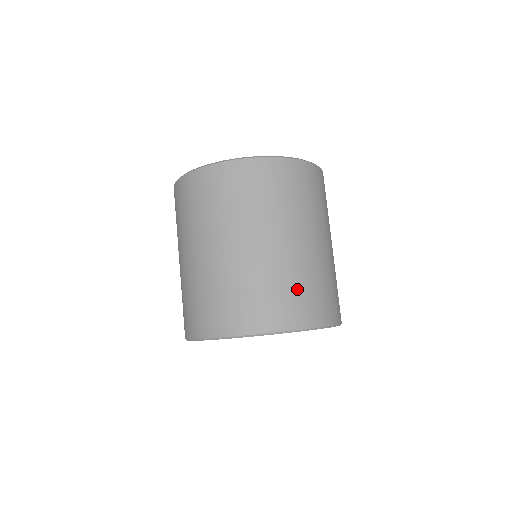
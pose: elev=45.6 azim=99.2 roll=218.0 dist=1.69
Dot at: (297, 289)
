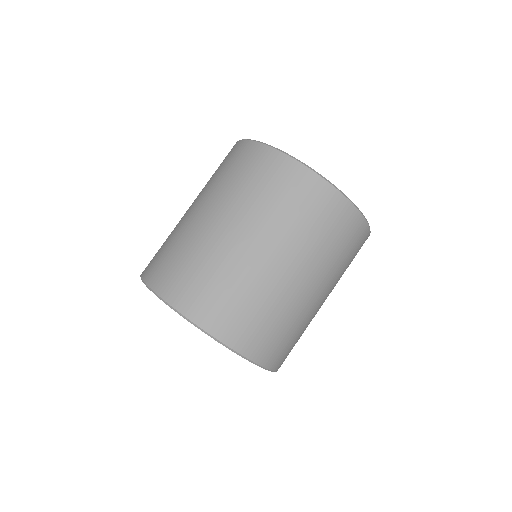
Dot at: (284, 331)
